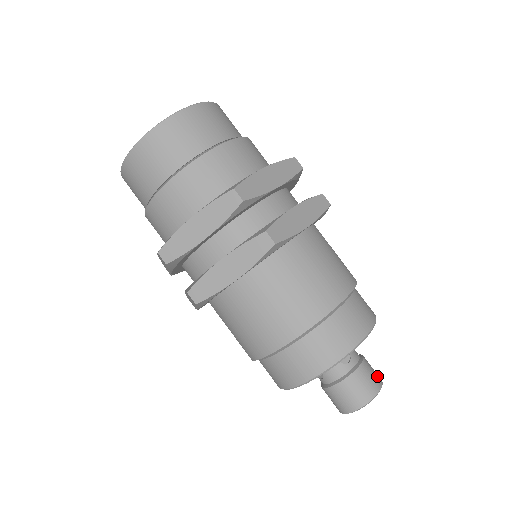
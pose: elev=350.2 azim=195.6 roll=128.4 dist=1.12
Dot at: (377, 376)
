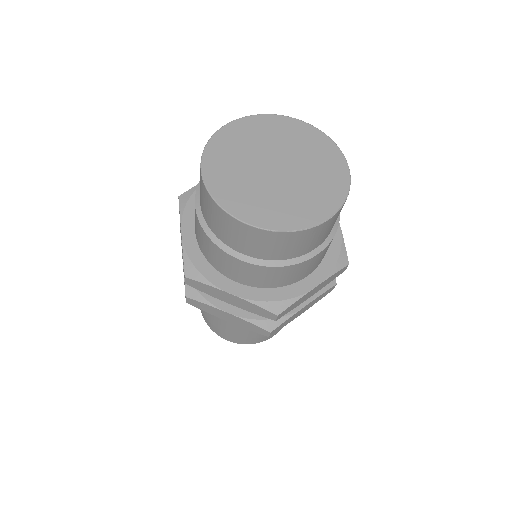
Dot at: occluded
